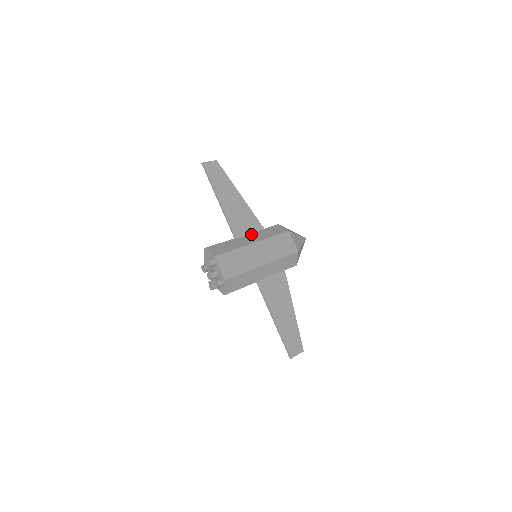
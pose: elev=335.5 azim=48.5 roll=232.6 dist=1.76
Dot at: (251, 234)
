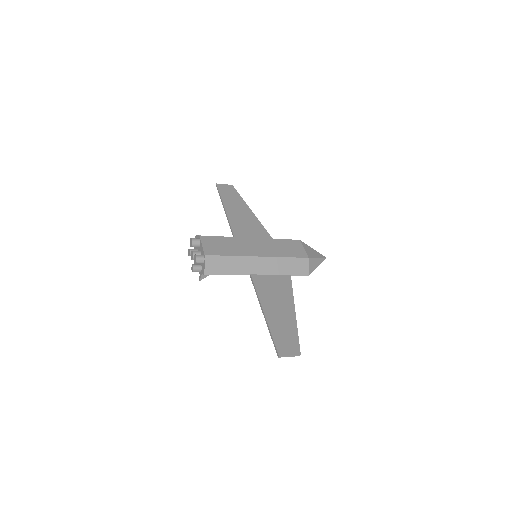
Dot at: occluded
